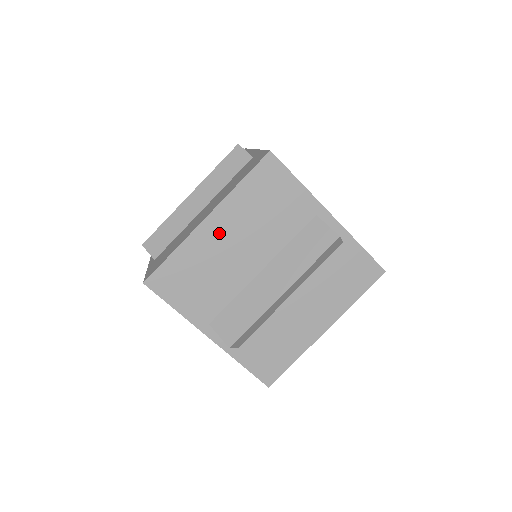
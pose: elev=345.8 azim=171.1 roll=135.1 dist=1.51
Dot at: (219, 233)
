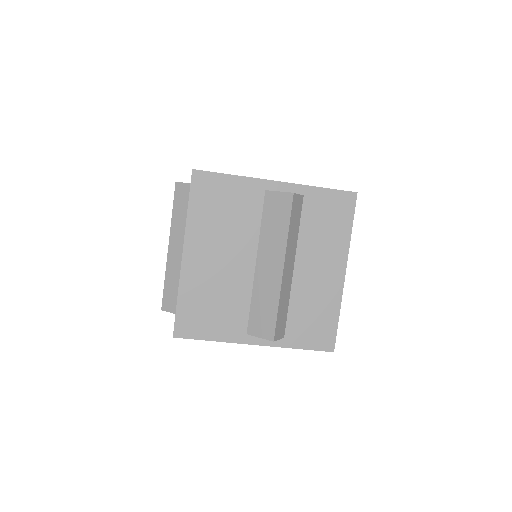
Dot at: (201, 259)
